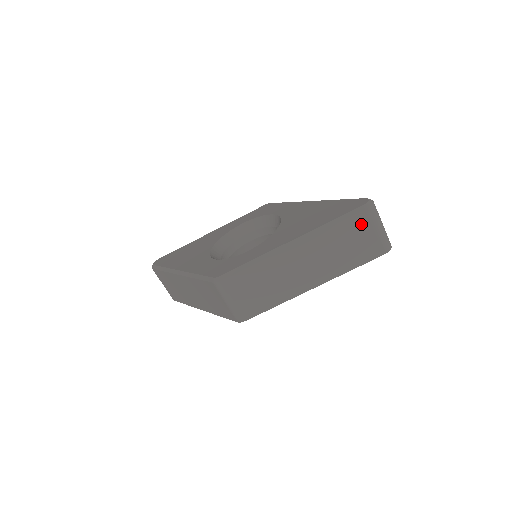
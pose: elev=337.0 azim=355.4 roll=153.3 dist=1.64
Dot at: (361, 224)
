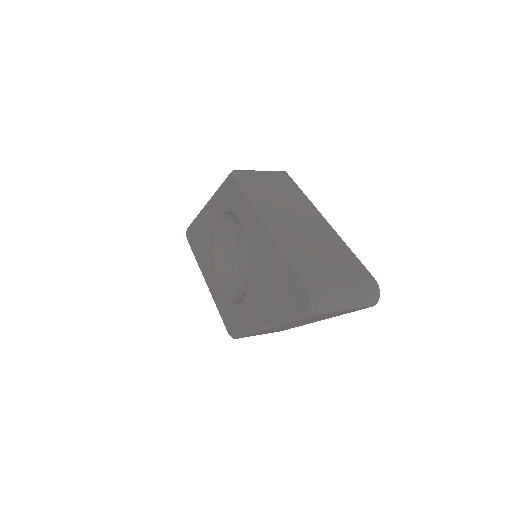
Dot at: occluded
